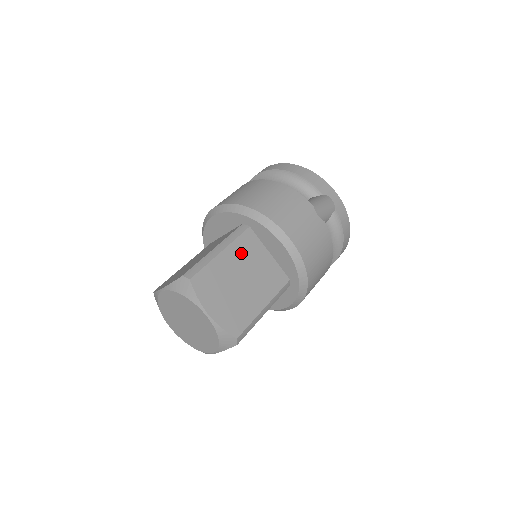
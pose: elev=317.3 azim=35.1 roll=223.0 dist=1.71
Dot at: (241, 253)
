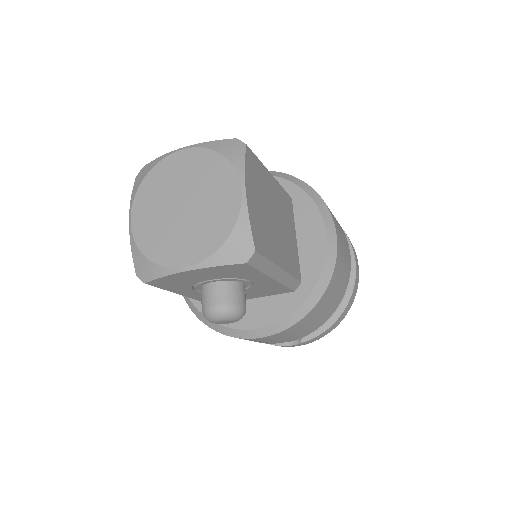
Dot at: occluded
